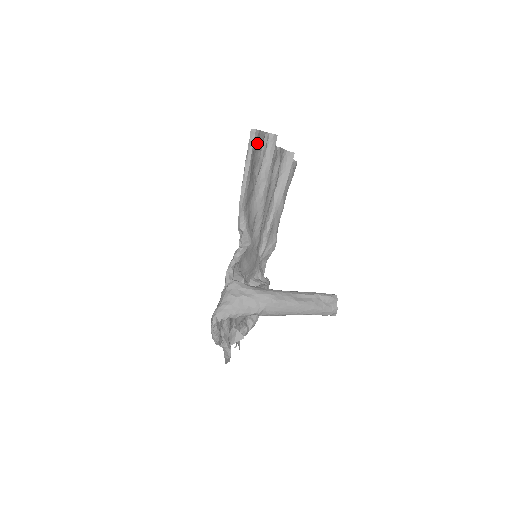
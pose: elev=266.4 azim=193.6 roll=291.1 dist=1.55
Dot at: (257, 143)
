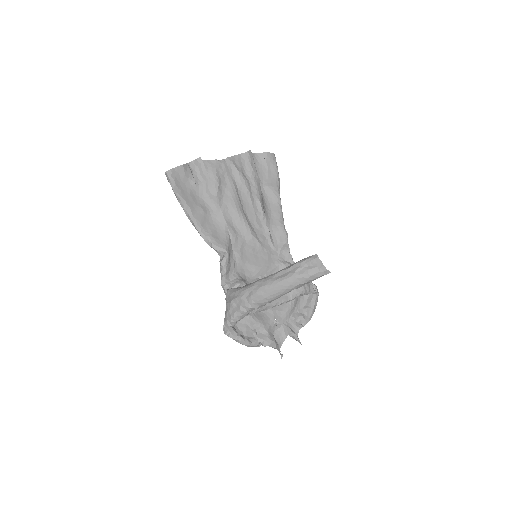
Dot at: (179, 178)
